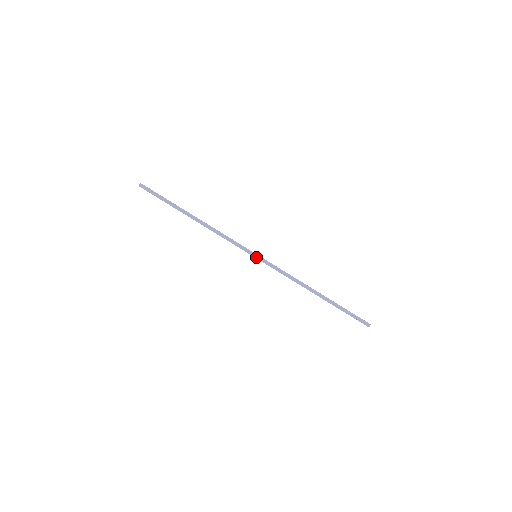
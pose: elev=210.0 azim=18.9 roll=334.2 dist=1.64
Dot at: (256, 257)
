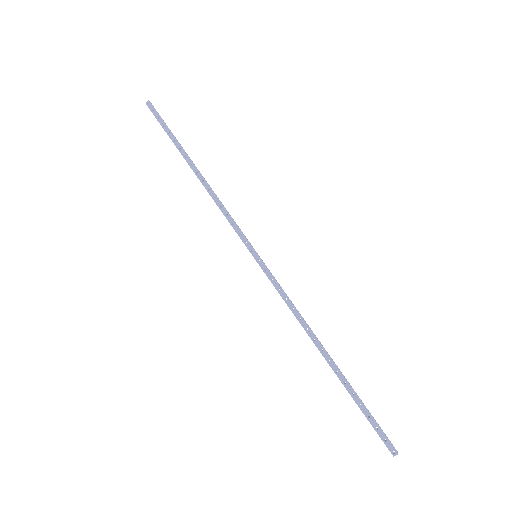
Dot at: (256, 256)
